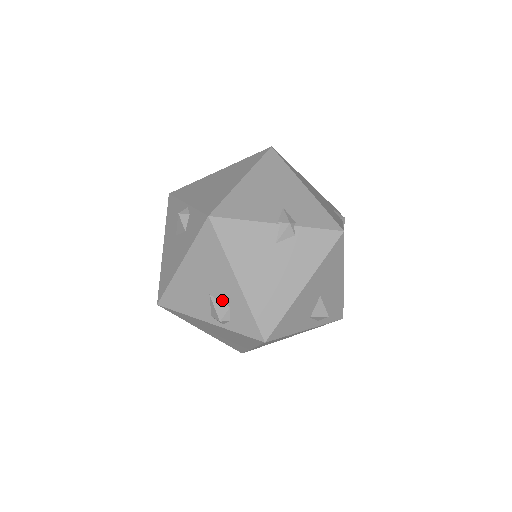
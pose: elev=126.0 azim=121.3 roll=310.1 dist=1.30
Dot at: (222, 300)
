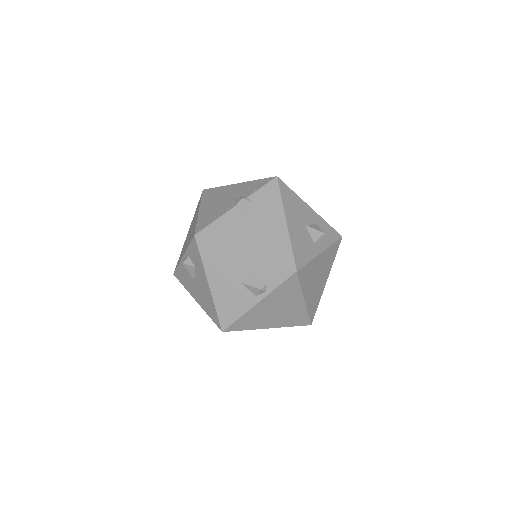
Dot at: (250, 277)
